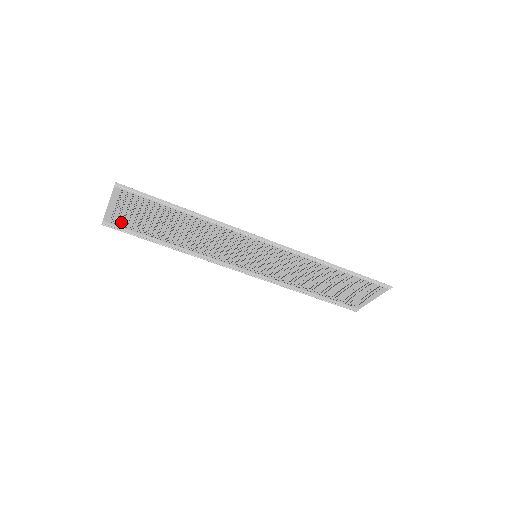
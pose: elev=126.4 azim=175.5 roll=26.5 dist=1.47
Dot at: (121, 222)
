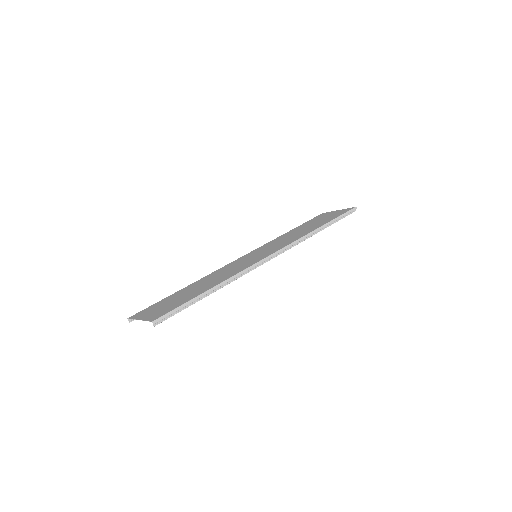
Dot at: (145, 311)
